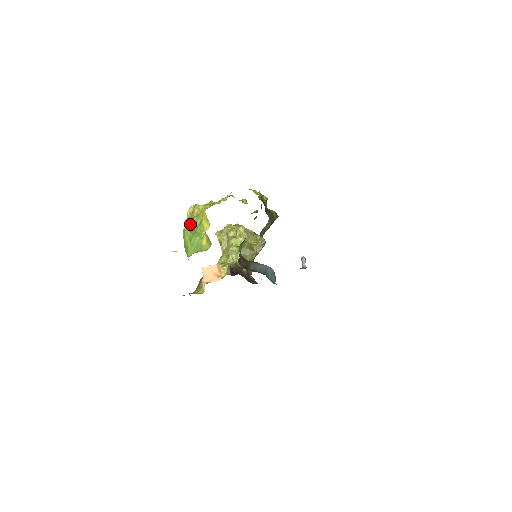
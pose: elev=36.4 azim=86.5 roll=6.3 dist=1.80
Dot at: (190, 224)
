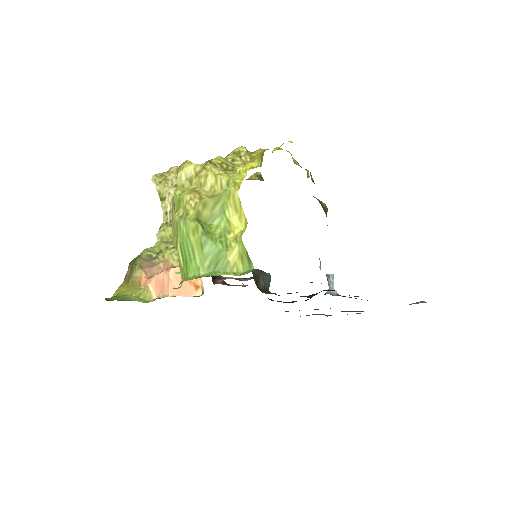
Dot at: (200, 209)
